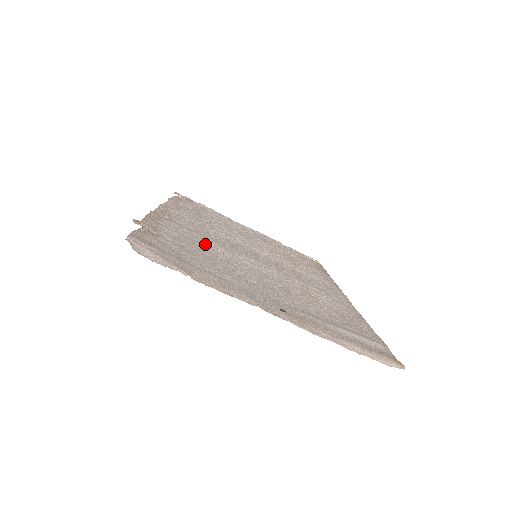
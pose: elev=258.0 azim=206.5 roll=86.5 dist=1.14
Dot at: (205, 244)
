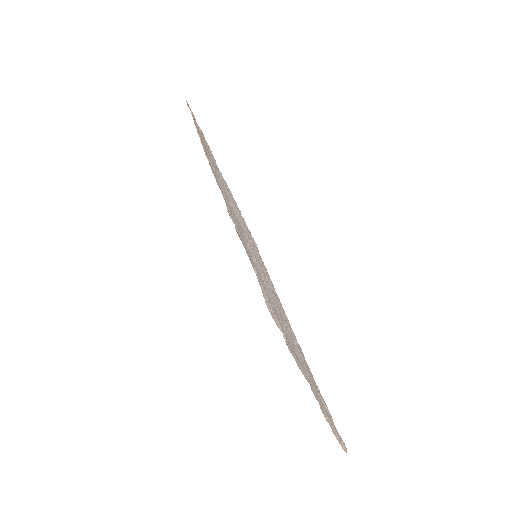
Dot at: (247, 244)
